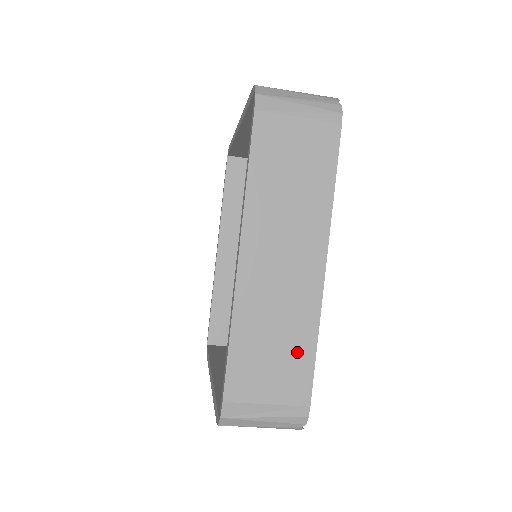
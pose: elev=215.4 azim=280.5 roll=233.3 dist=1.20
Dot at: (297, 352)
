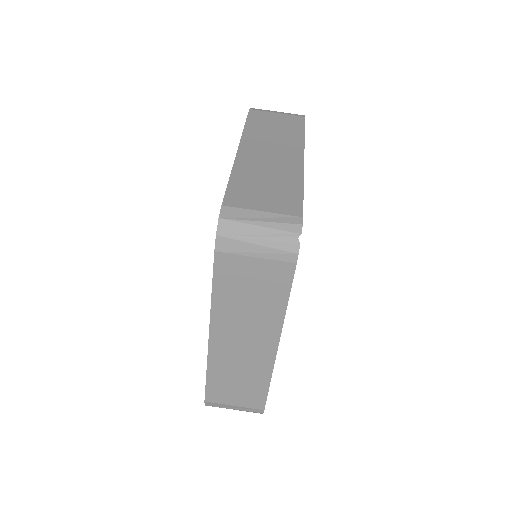
Dot at: (287, 189)
